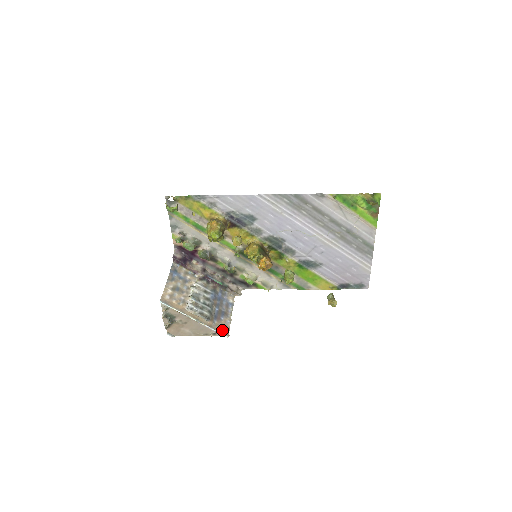
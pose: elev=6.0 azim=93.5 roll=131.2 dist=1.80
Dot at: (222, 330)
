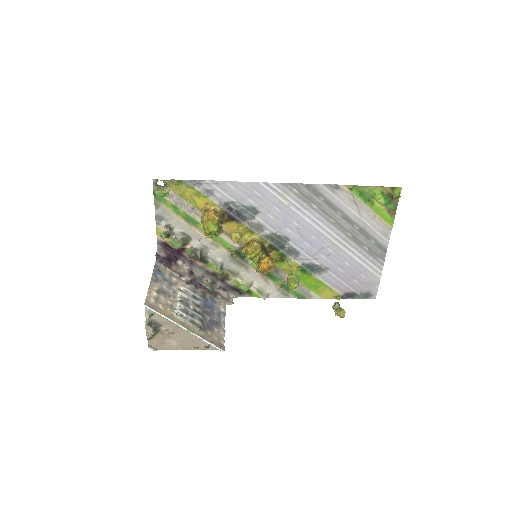
Dot at: (216, 342)
